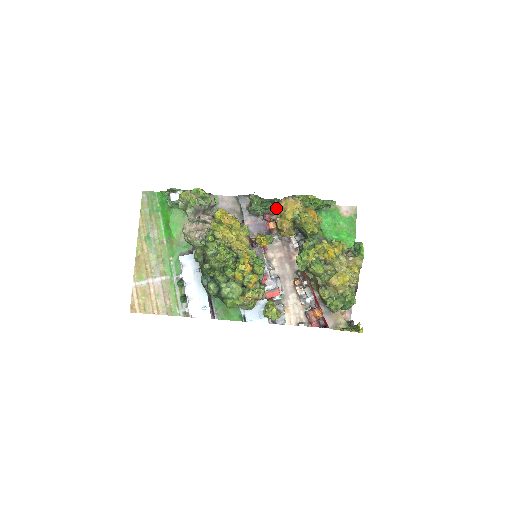
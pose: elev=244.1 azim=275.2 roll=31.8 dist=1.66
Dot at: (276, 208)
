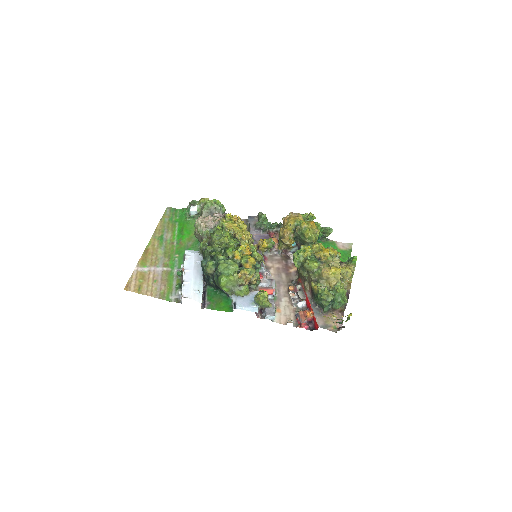
Dot at: occluded
